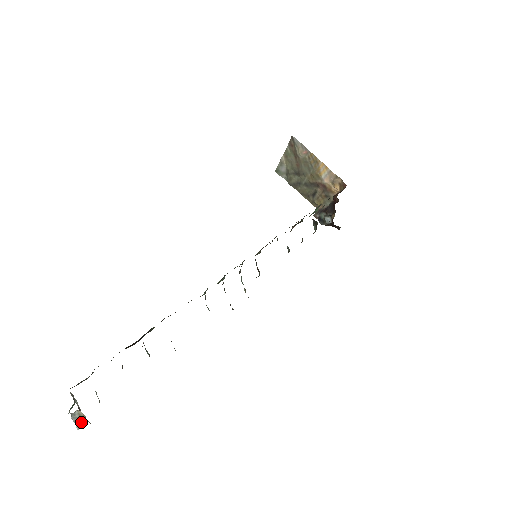
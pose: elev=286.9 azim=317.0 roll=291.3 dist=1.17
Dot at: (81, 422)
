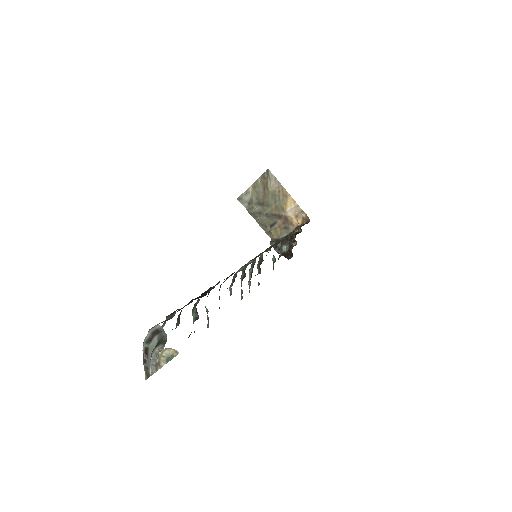
Dot at: (156, 367)
